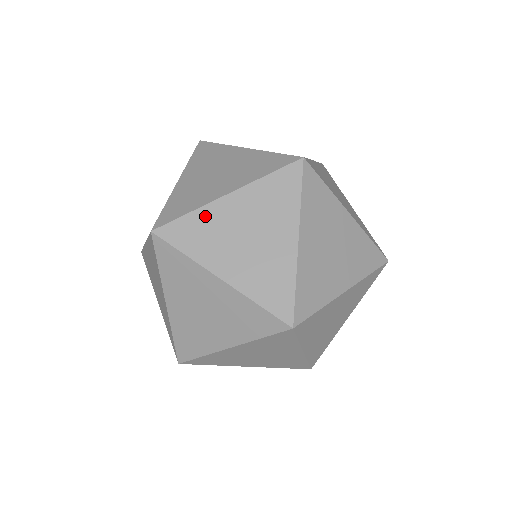
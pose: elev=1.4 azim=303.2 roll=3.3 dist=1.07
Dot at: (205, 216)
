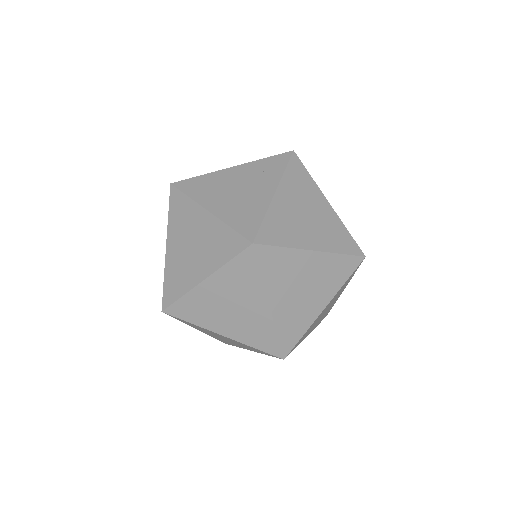
Dot at: (170, 269)
